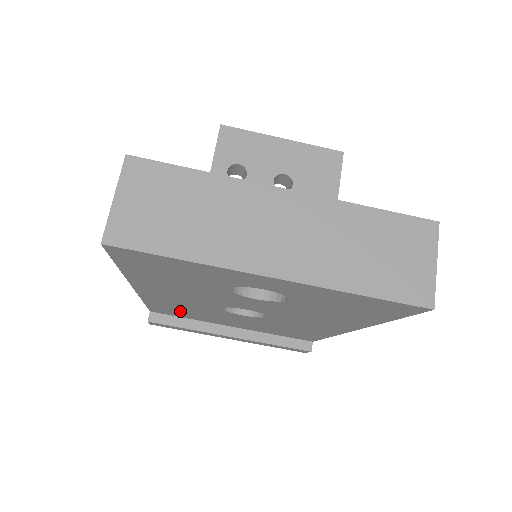
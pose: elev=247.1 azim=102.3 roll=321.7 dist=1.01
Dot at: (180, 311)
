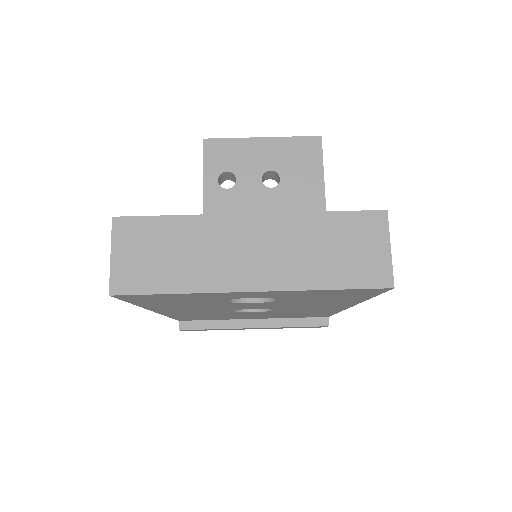
Dot at: (202, 317)
